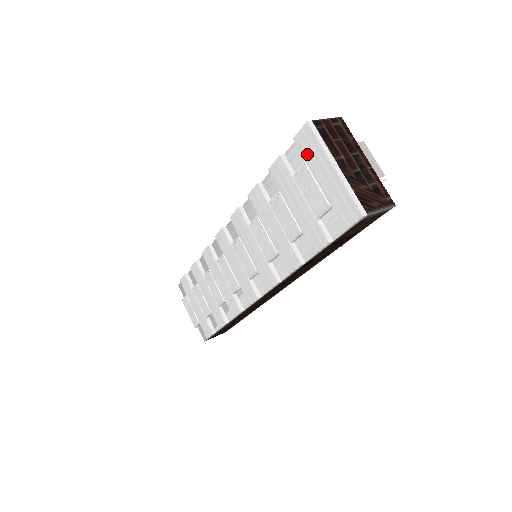
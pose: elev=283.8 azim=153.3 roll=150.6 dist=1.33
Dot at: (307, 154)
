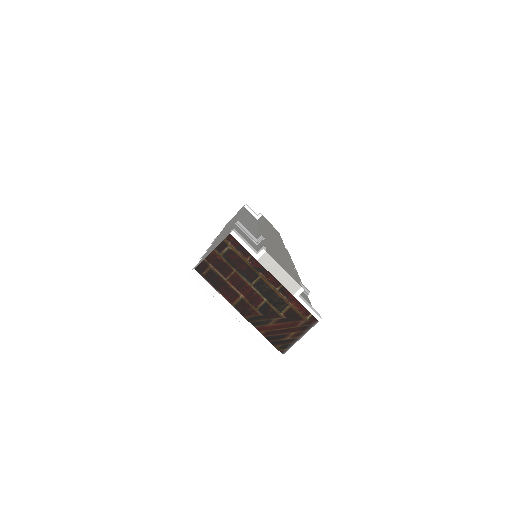
Dot at: occluded
